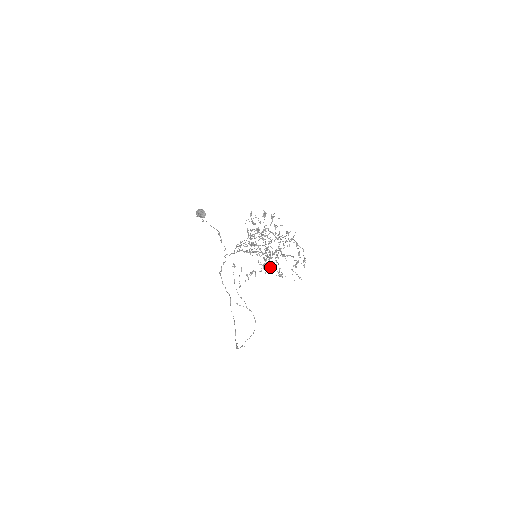
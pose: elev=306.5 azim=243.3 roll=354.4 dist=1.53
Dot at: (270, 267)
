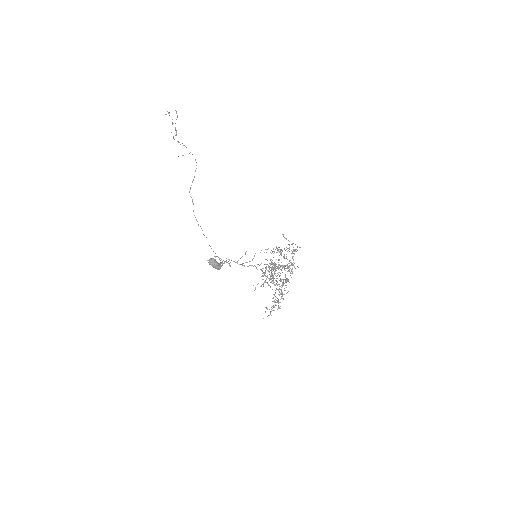
Dot at: (276, 284)
